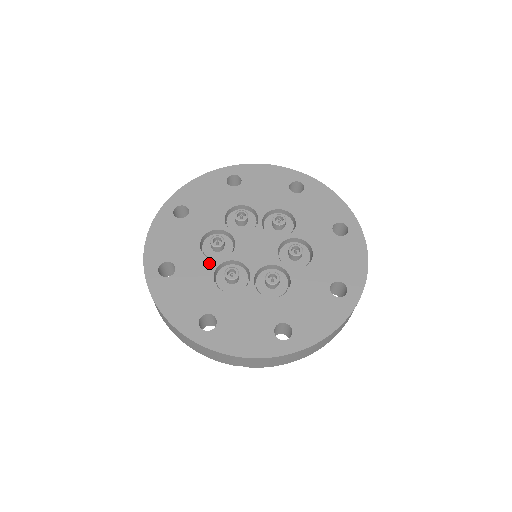
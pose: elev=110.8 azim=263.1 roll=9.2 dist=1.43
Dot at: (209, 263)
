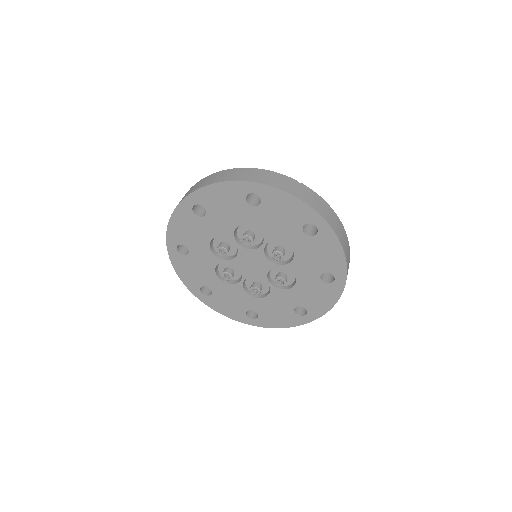
Dot at: (214, 259)
